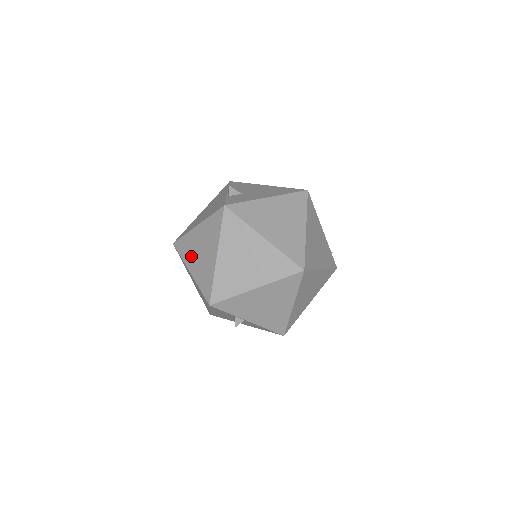
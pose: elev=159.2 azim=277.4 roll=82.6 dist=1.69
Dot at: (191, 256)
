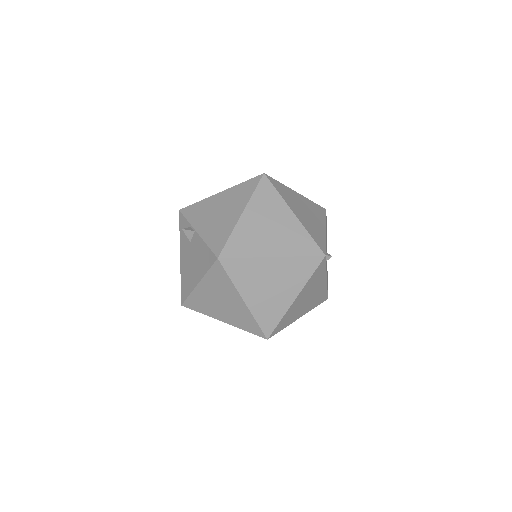
Dot at: occluded
